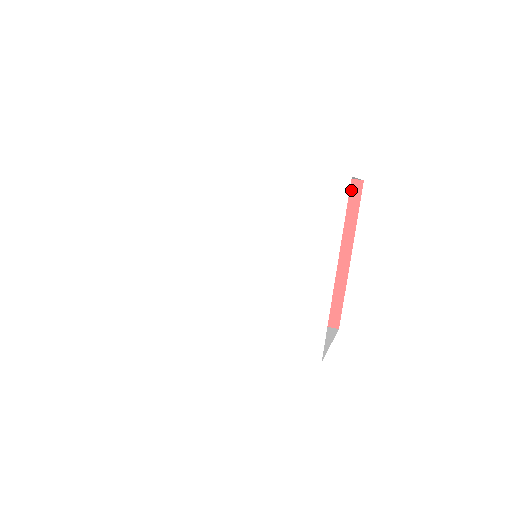
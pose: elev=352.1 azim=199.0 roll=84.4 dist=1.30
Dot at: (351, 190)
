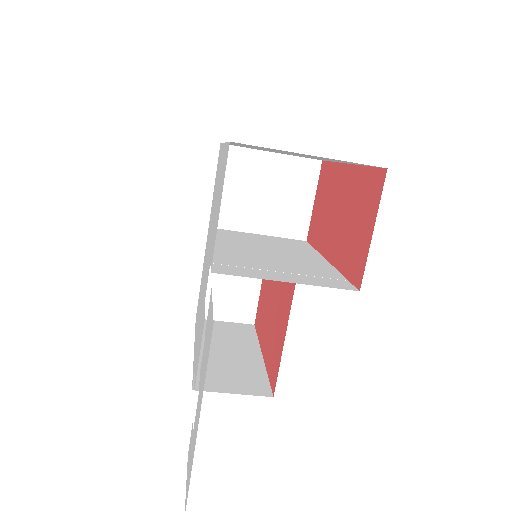
Dot at: (323, 173)
